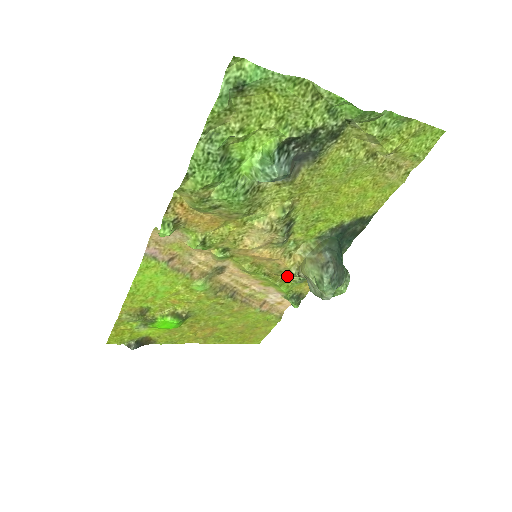
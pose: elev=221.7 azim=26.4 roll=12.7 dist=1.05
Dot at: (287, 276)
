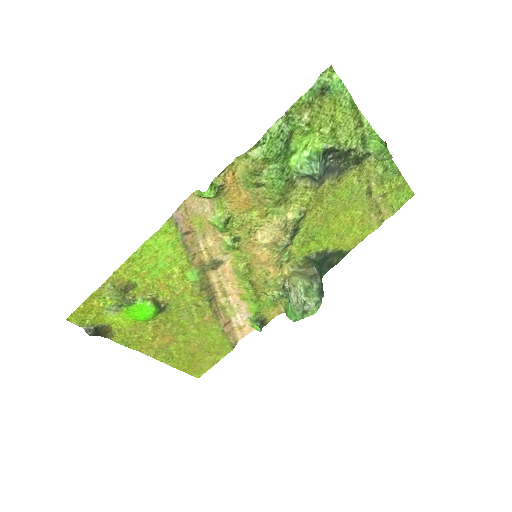
Dot at: (268, 290)
